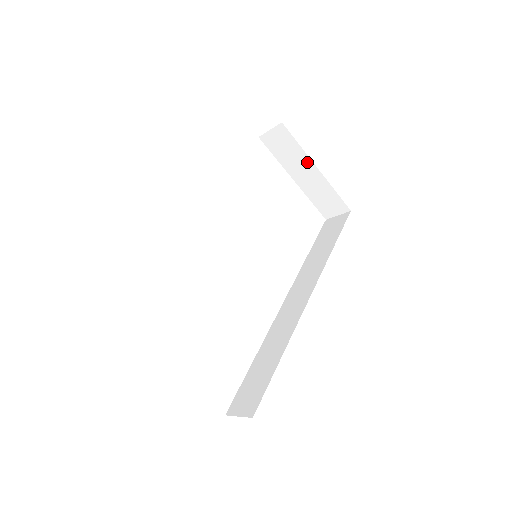
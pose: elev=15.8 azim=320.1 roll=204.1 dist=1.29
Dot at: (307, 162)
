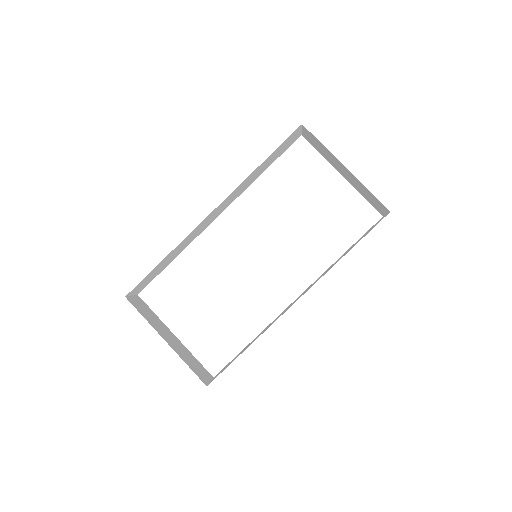
Dot at: (337, 160)
